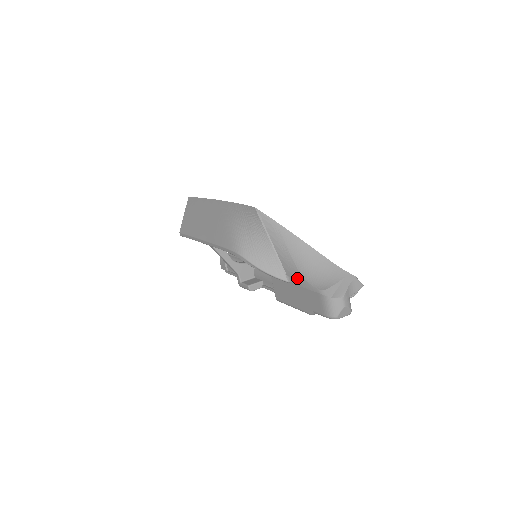
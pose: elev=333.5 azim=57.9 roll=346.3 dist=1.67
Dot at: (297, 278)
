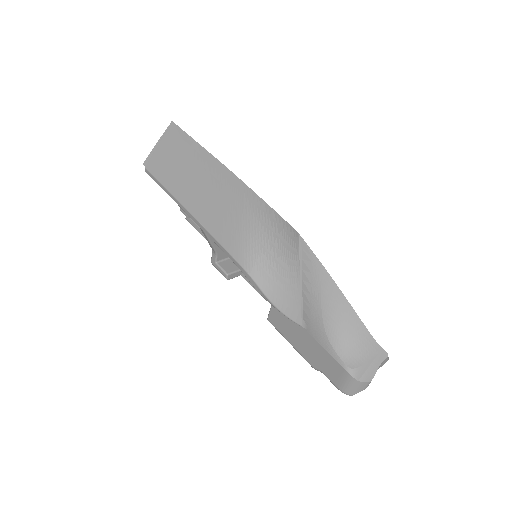
Dot at: (318, 333)
